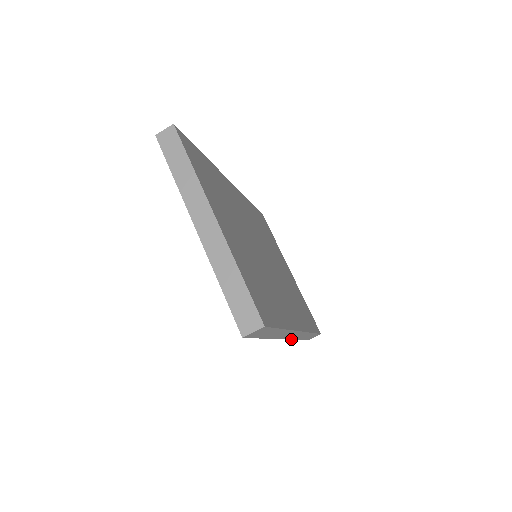
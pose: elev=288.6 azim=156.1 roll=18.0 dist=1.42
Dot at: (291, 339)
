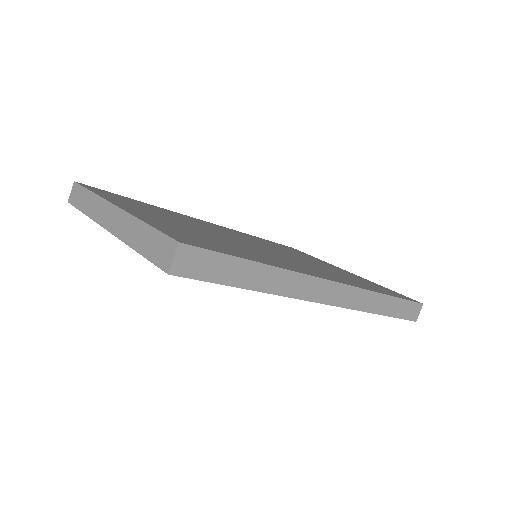
Dot at: occluded
